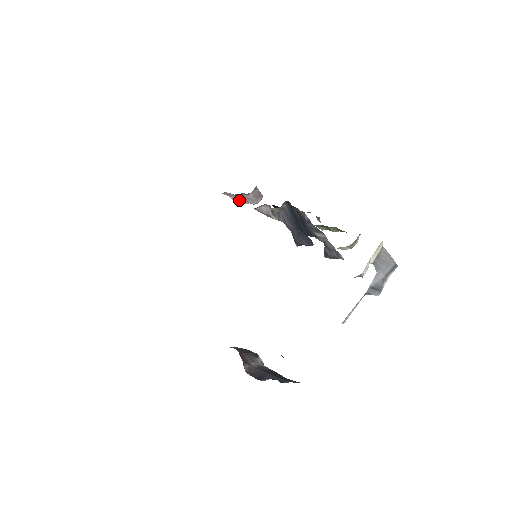
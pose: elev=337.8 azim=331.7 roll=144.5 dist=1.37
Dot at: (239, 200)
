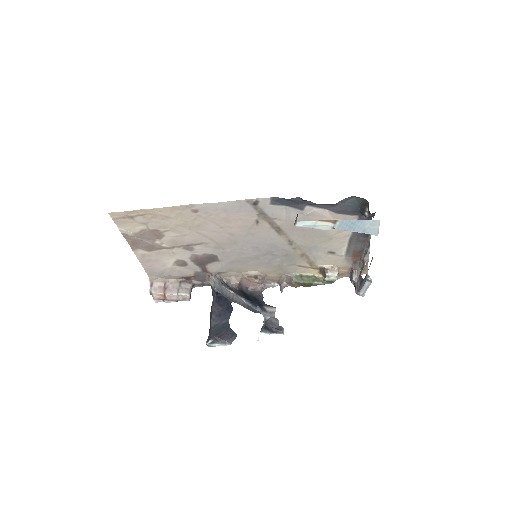
Dot at: (162, 292)
